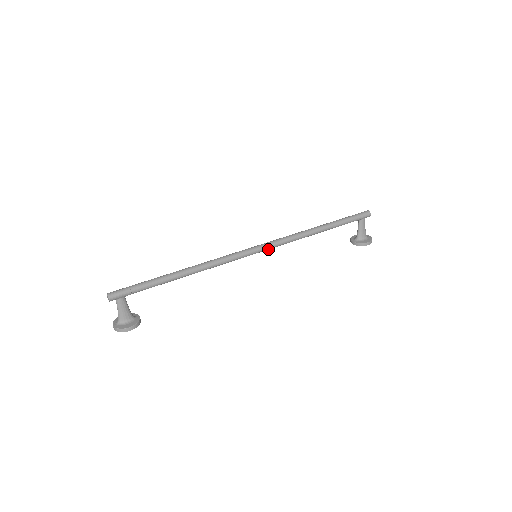
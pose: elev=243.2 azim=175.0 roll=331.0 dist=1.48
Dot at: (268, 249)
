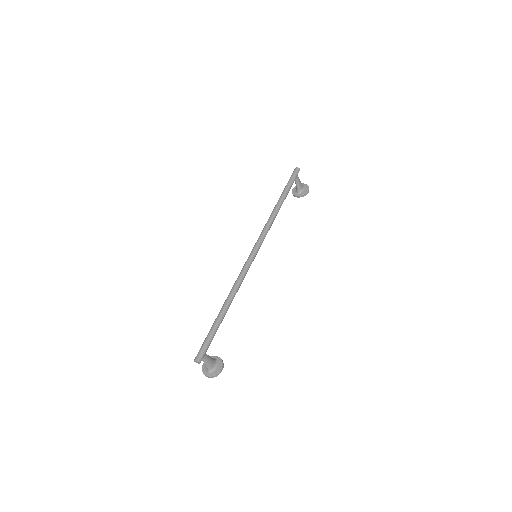
Dot at: occluded
